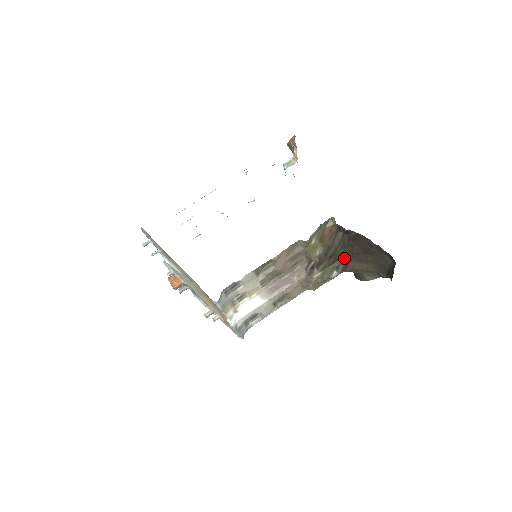
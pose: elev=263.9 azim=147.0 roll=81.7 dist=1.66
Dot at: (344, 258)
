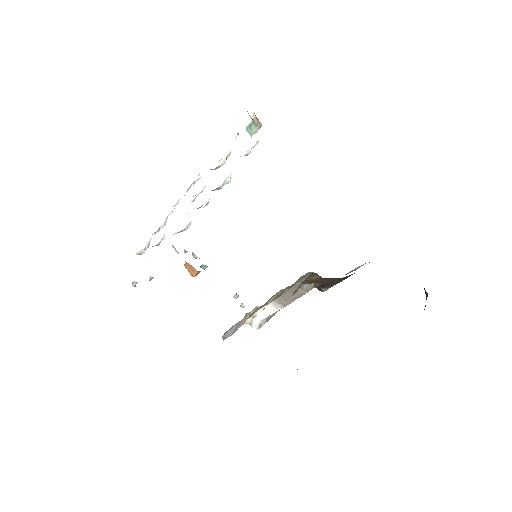
Dot at: occluded
